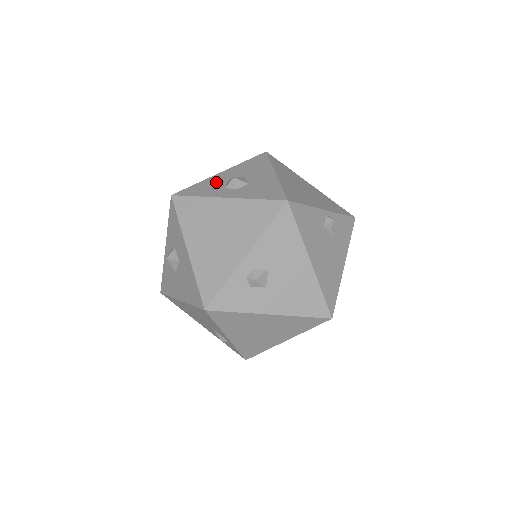
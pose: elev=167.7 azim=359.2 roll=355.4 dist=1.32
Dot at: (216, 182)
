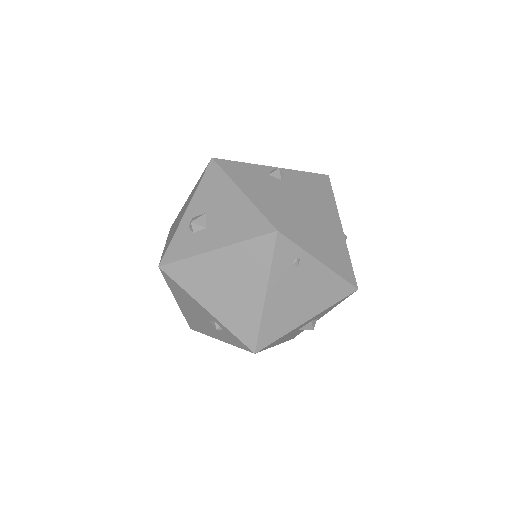
Dot at: occluded
